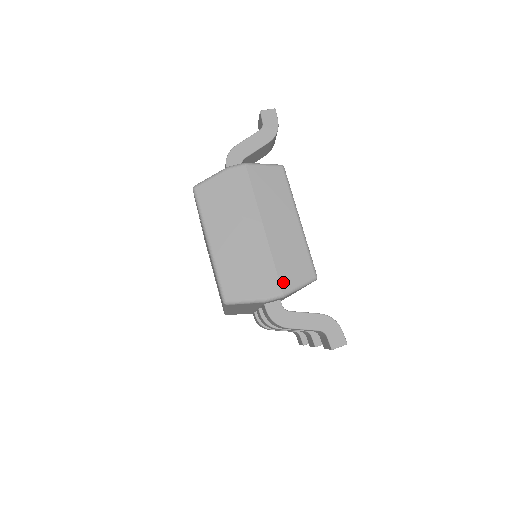
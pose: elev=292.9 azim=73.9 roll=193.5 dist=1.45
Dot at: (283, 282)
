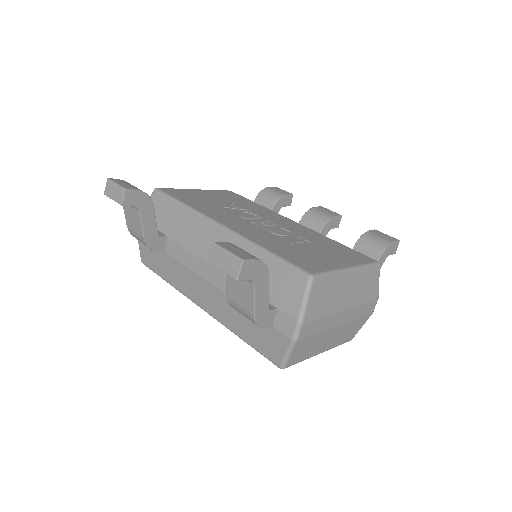
Dot at: (374, 297)
